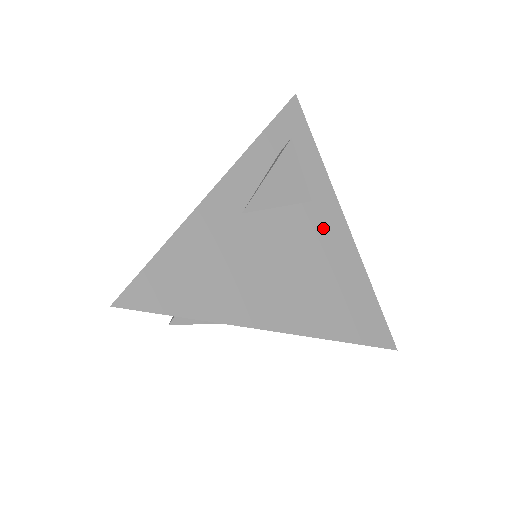
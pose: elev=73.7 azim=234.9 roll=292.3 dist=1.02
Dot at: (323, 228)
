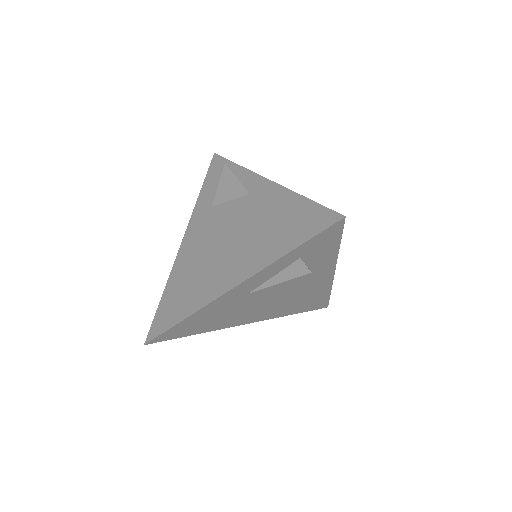
Dot at: (312, 281)
